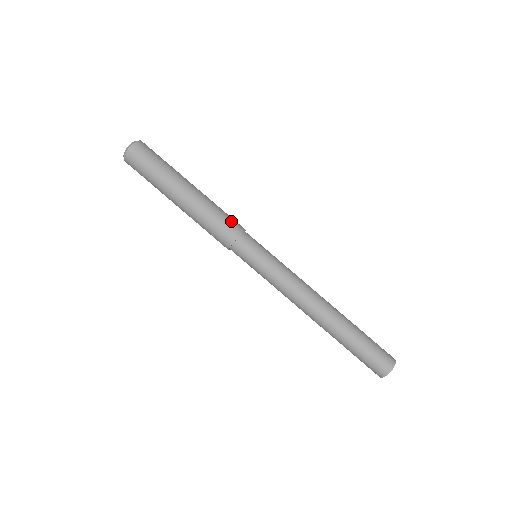
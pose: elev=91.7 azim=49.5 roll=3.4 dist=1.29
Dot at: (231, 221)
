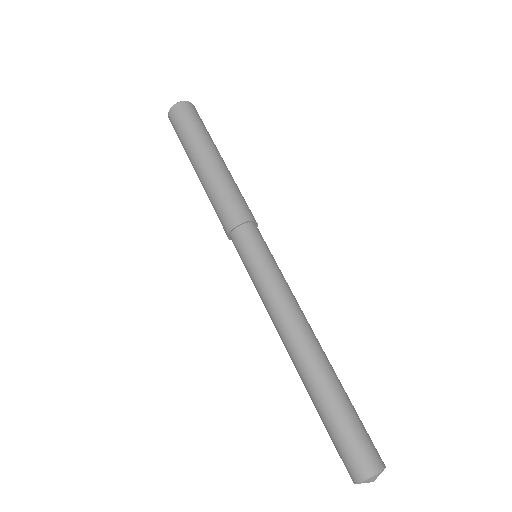
Dot at: (250, 210)
